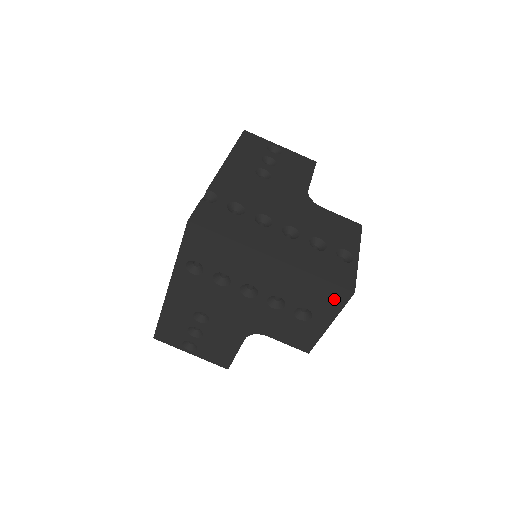
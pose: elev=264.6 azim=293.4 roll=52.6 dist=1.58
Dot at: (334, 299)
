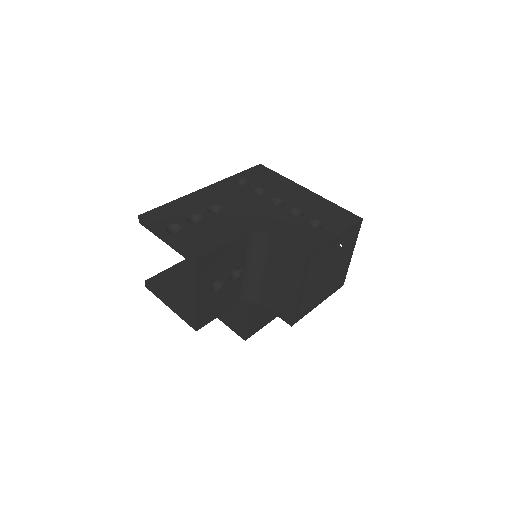
Dot at: (346, 220)
